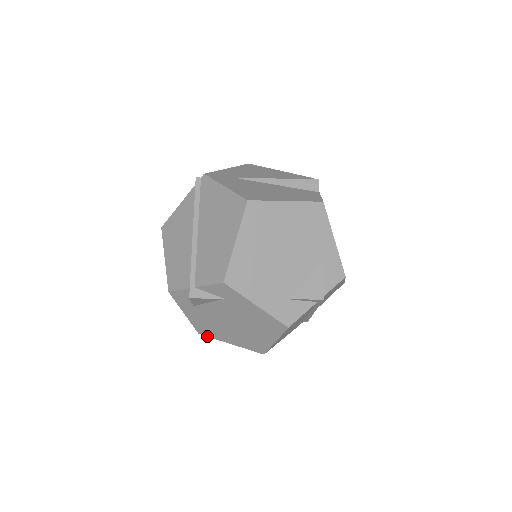
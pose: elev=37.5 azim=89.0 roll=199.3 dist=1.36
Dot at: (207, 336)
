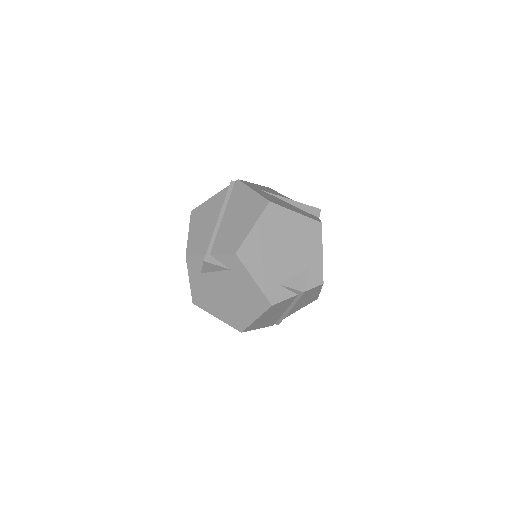
Dot at: (199, 307)
